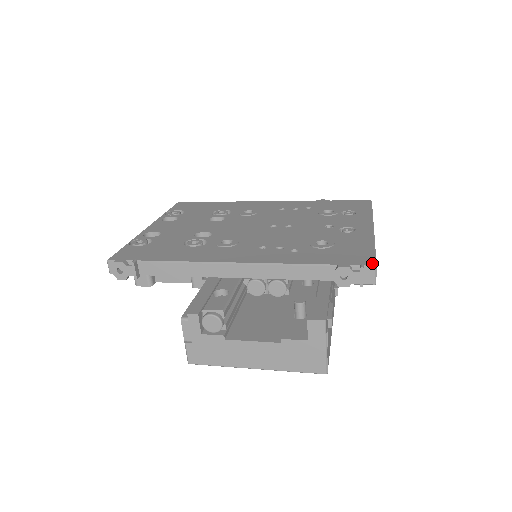
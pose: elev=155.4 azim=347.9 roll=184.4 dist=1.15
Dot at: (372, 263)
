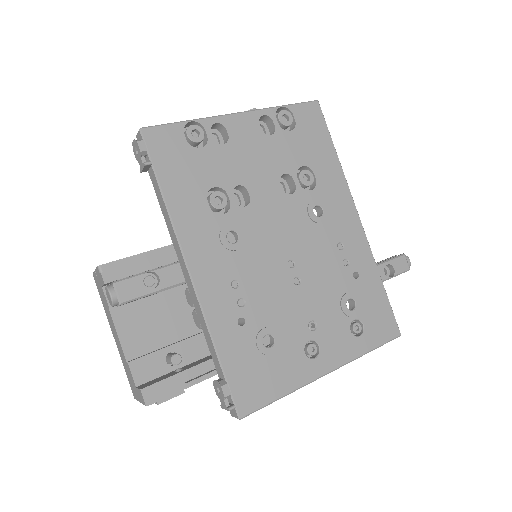
Dot at: (244, 413)
